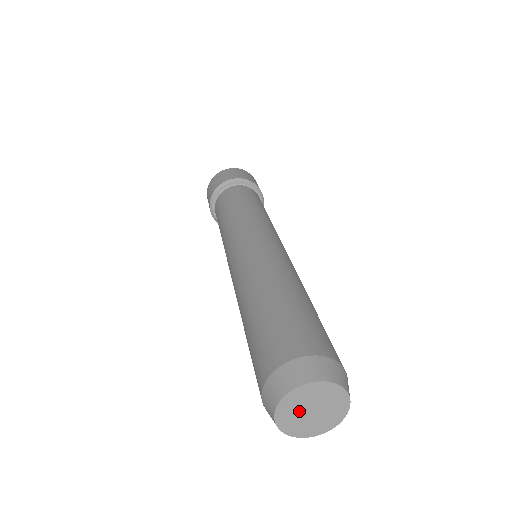
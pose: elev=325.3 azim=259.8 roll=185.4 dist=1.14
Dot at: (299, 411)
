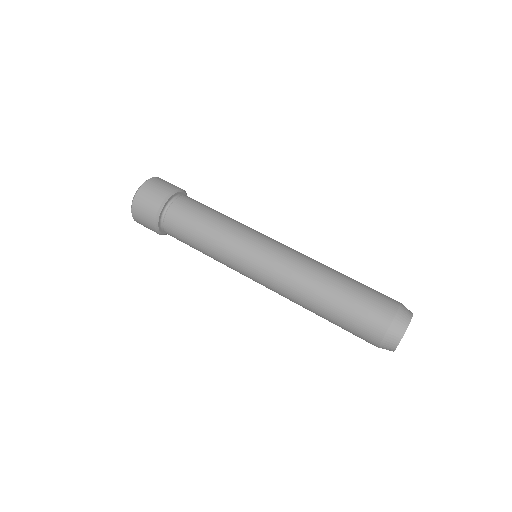
Dot at: occluded
